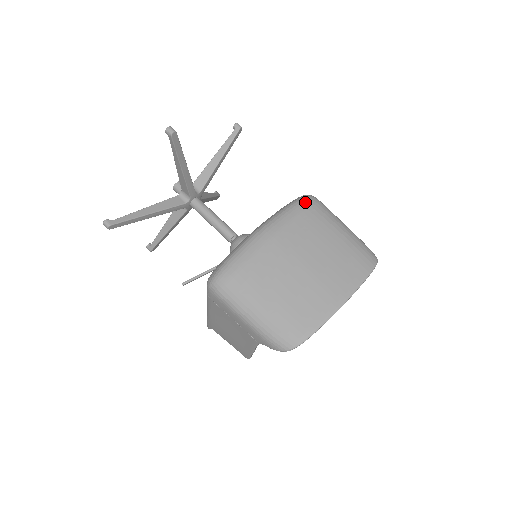
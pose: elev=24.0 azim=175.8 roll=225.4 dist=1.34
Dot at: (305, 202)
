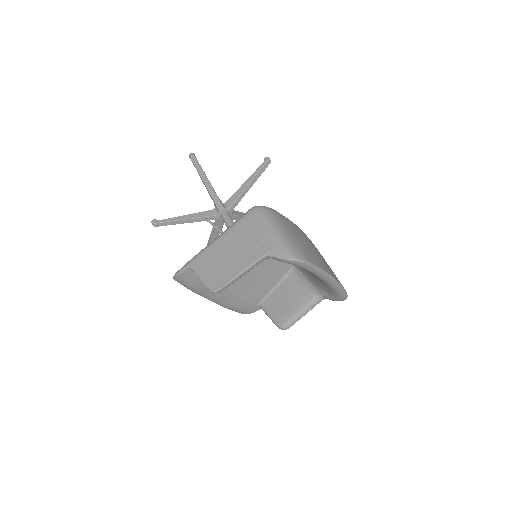
Dot at: occluded
